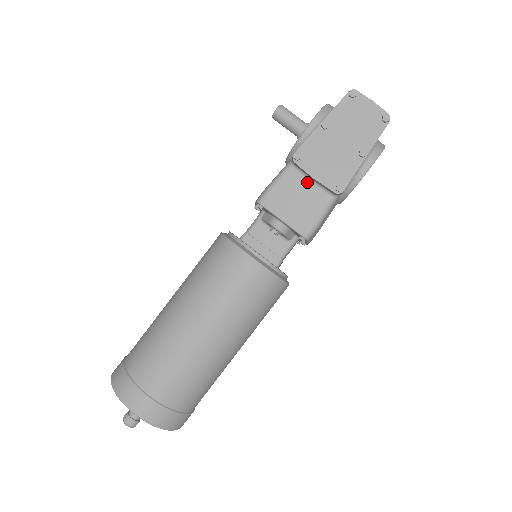
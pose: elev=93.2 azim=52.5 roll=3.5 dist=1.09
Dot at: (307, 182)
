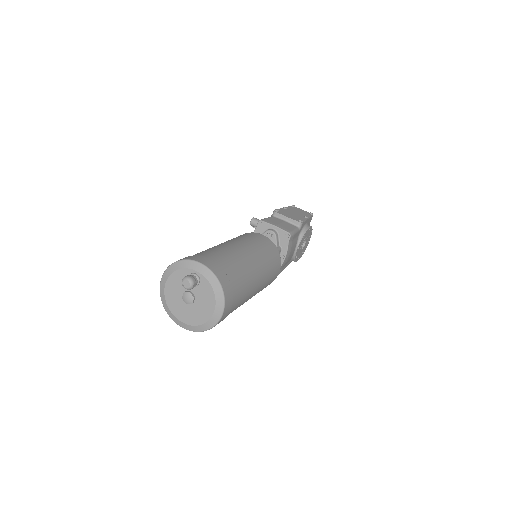
Dot at: (283, 221)
